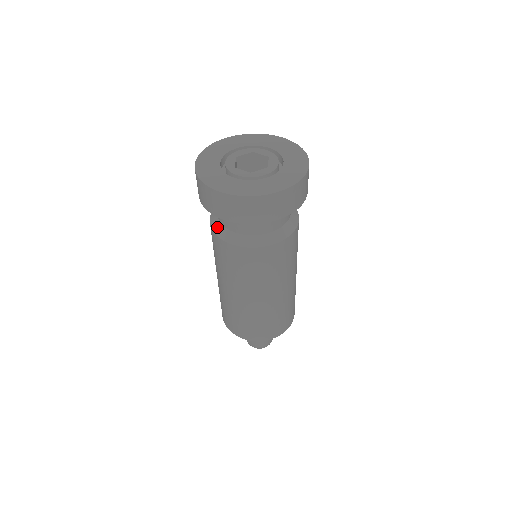
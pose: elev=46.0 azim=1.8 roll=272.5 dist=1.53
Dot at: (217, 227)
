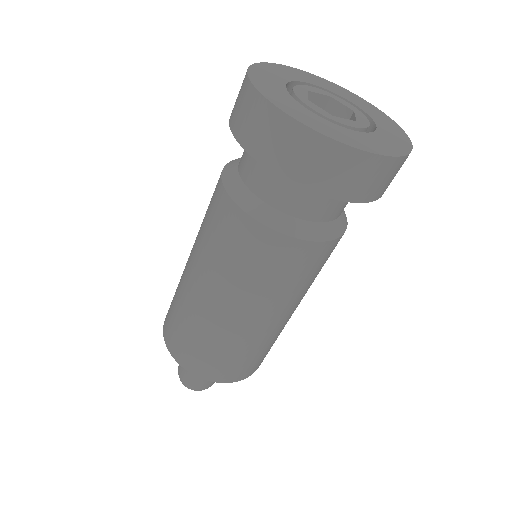
Dot at: (234, 185)
